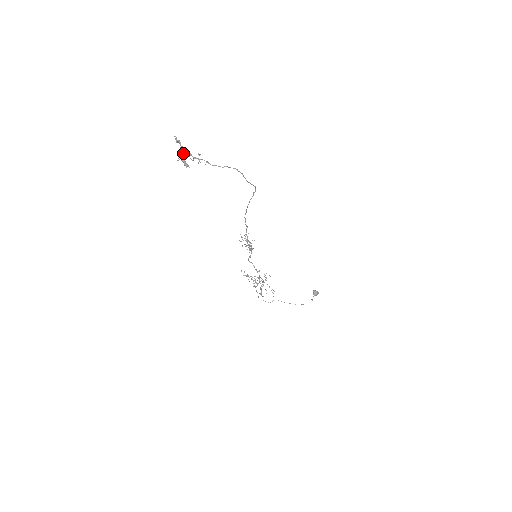
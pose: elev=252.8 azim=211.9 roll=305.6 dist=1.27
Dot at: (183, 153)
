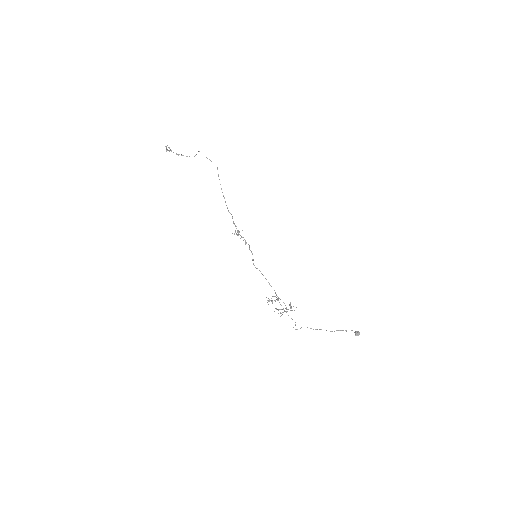
Dot at: occluded
